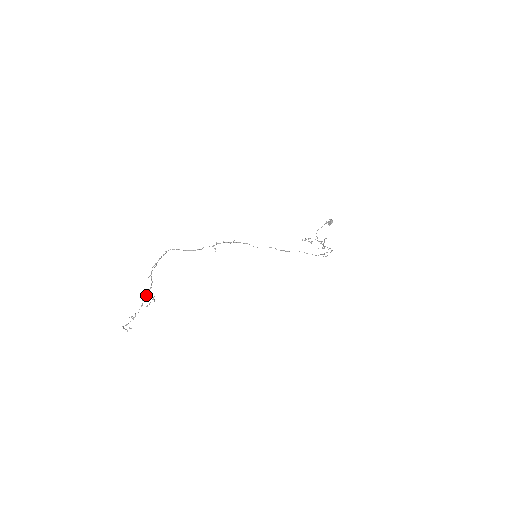
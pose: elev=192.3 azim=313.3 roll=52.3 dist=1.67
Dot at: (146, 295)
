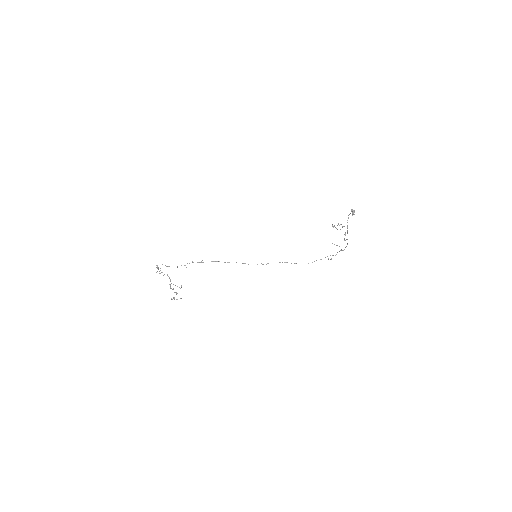
Dot at: occluded
